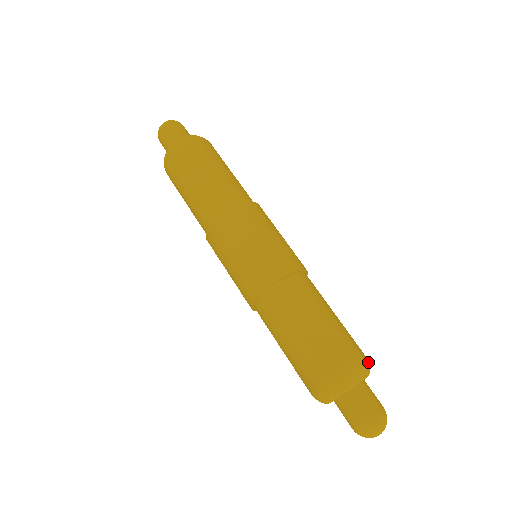
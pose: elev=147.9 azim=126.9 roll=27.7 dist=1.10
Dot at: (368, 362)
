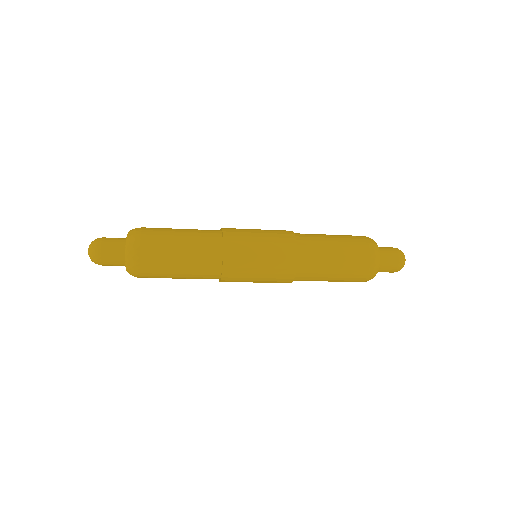
Dot at: occluded
